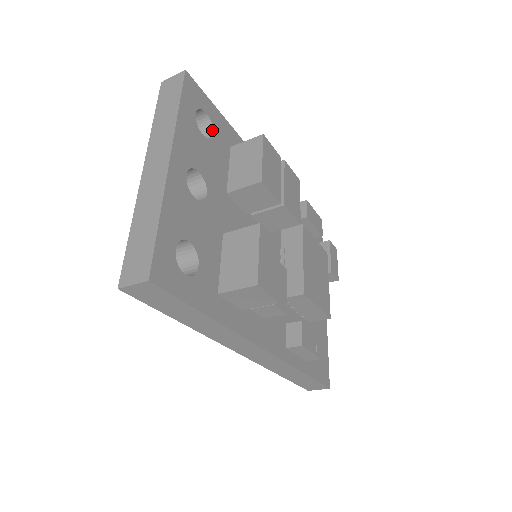
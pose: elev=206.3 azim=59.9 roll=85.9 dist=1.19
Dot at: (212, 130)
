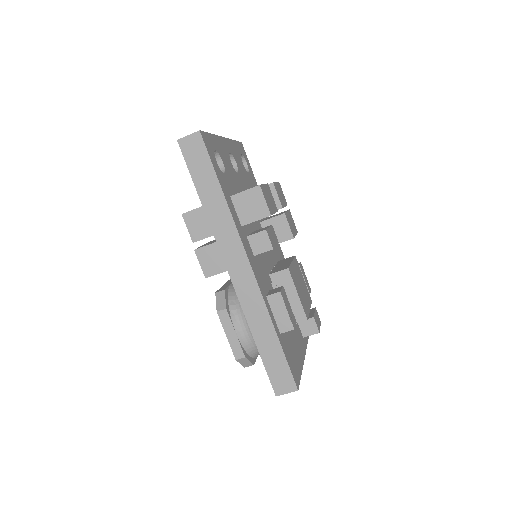
Dot at: (248, 172)
